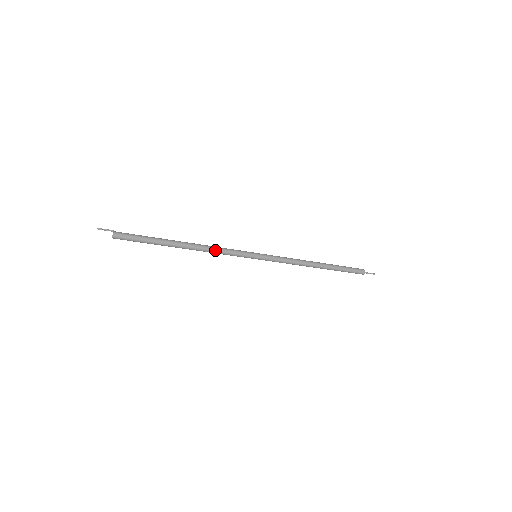
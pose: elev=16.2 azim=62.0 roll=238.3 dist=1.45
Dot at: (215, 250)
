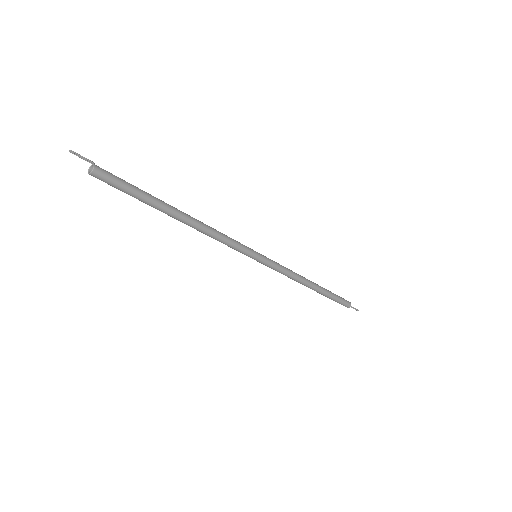
Dot at: (215, 235)
